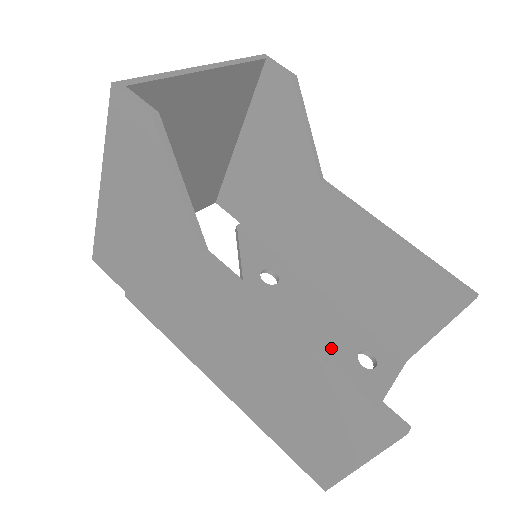
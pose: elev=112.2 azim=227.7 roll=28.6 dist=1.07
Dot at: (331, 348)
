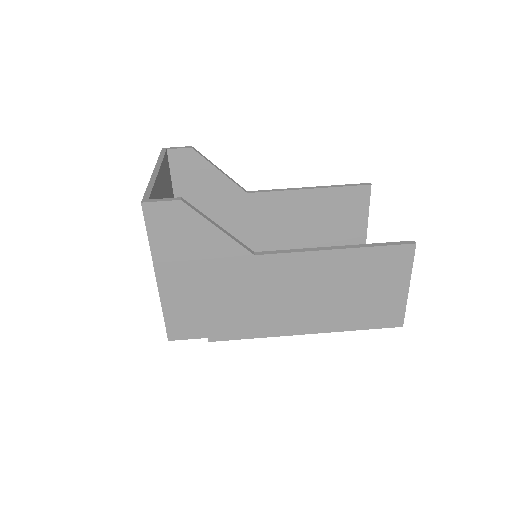
Dot at: occluded
